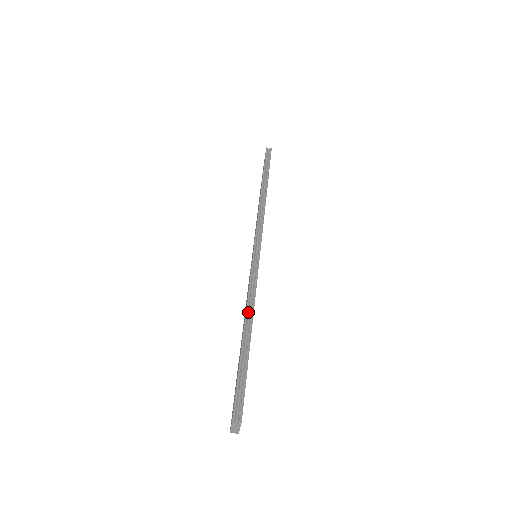
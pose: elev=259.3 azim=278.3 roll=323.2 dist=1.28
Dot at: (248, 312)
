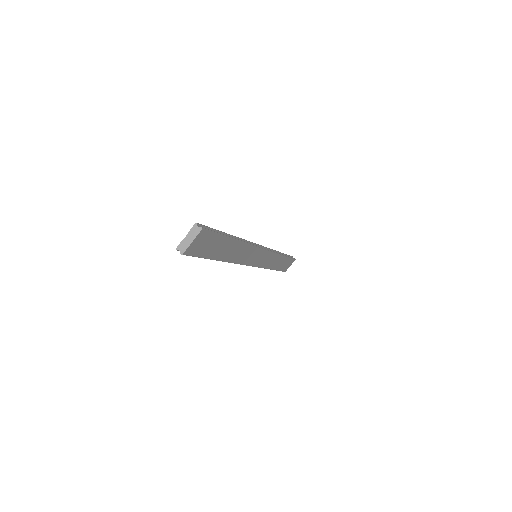
Dot at: (239, 239)
